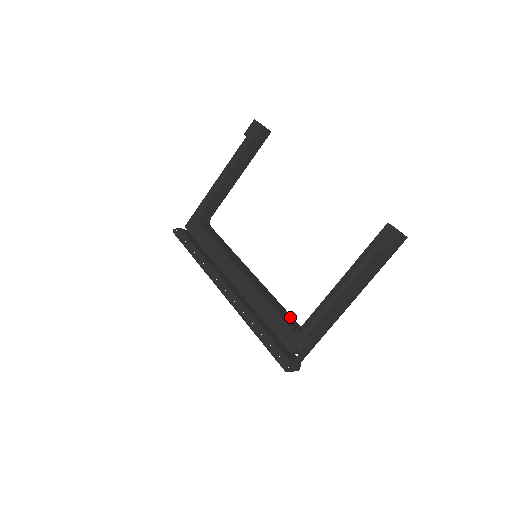
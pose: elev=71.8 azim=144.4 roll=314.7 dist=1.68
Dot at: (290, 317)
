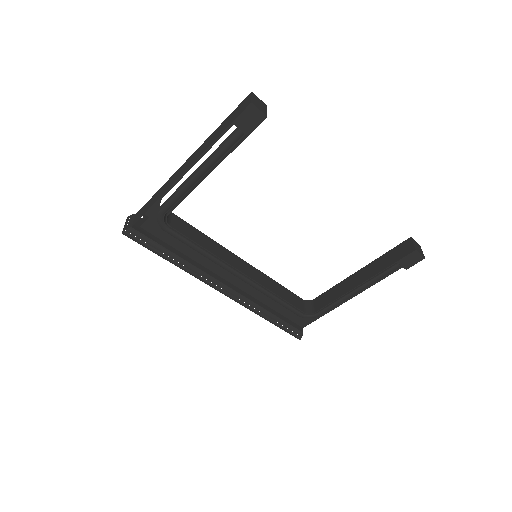
Dot at: (295, 297)
